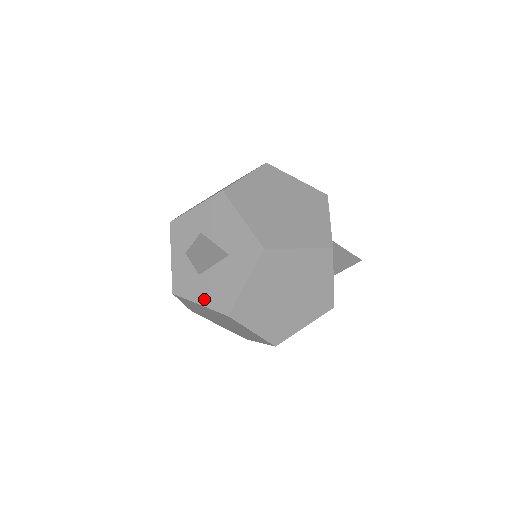
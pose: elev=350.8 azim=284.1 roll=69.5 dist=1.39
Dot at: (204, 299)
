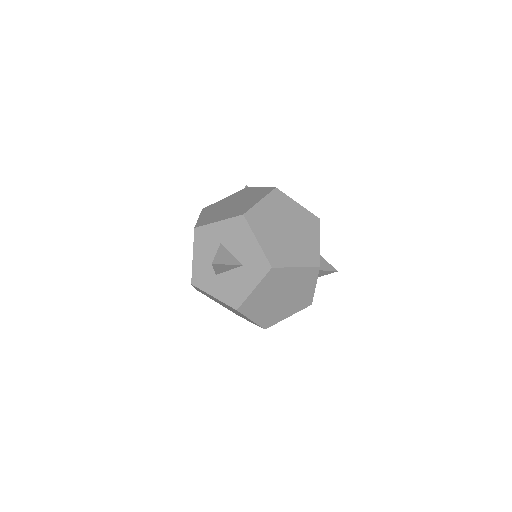
Dot at: (218, 294)
